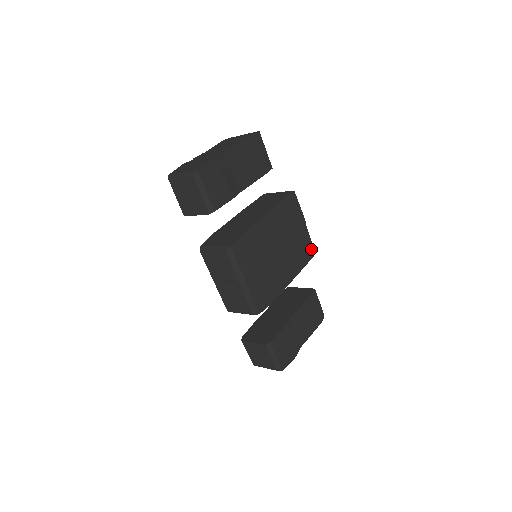
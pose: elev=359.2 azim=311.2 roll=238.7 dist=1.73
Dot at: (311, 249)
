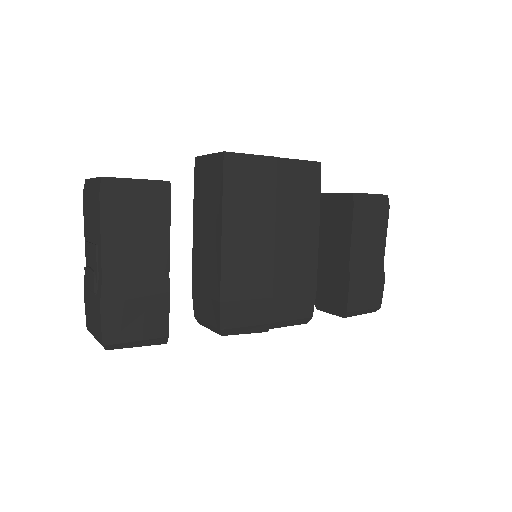
Dot at: (311, 168)
